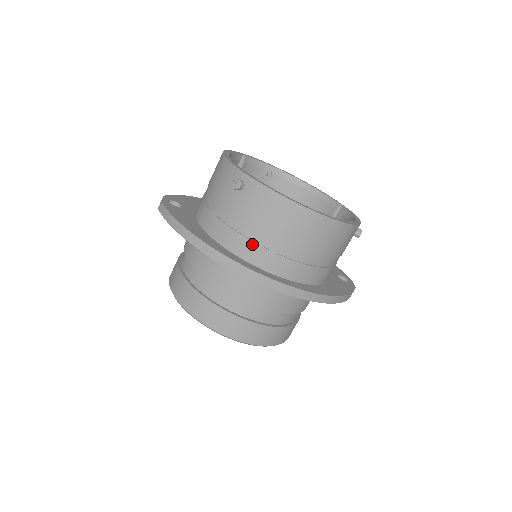
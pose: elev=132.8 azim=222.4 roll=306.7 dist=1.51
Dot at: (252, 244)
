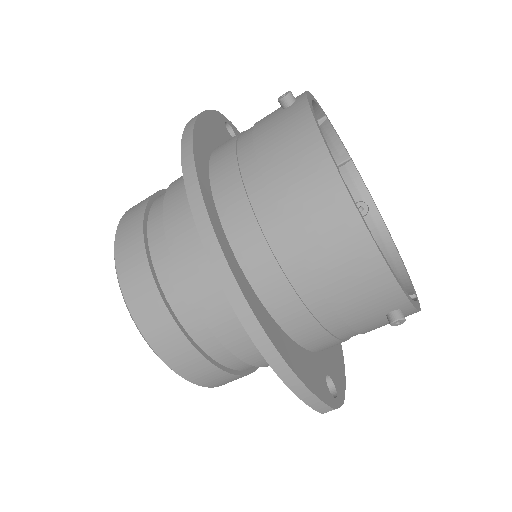
Dot at: (235, 170)
